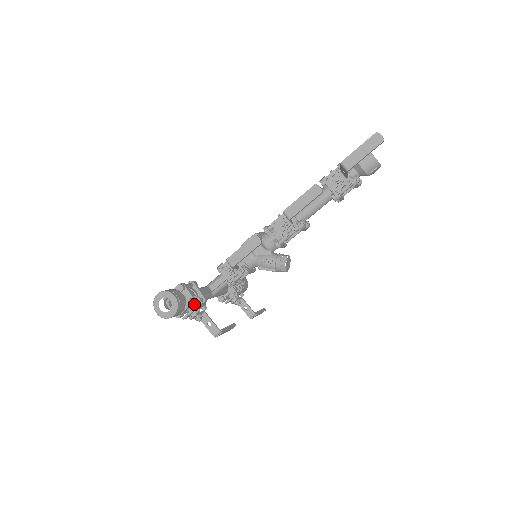
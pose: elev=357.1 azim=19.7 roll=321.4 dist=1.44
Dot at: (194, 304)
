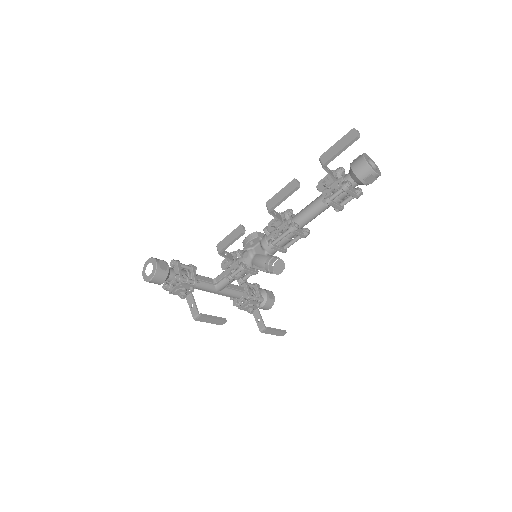
Dot at: (178, 279)
